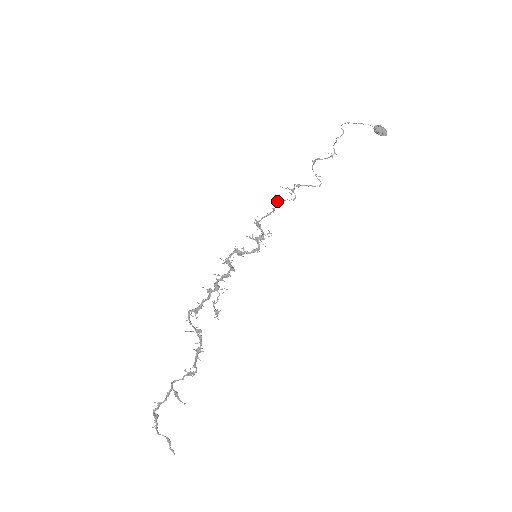
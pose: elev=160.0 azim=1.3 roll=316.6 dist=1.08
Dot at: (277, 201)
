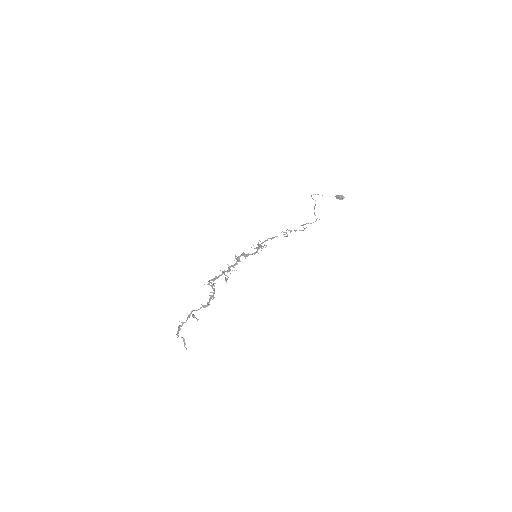
Dot at: (274, 237)
